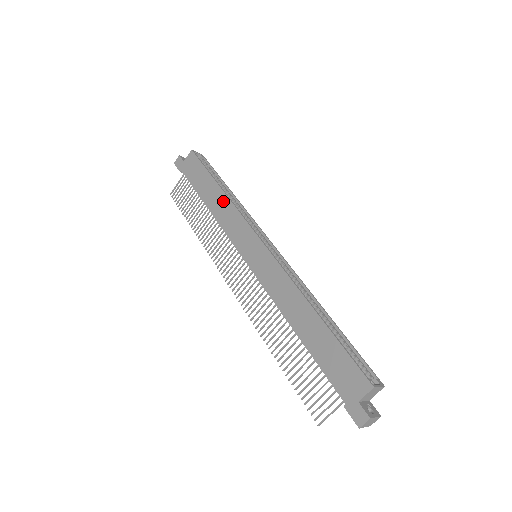
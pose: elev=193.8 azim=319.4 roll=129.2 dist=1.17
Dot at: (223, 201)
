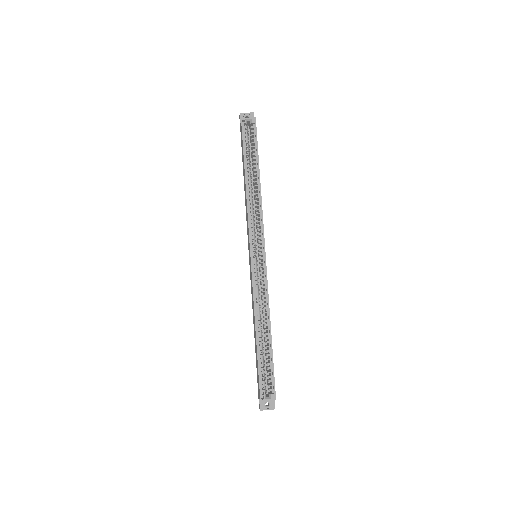
Dot at: (245, 195)
